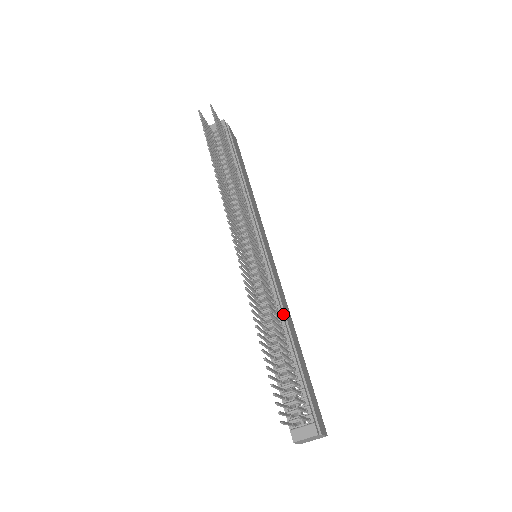
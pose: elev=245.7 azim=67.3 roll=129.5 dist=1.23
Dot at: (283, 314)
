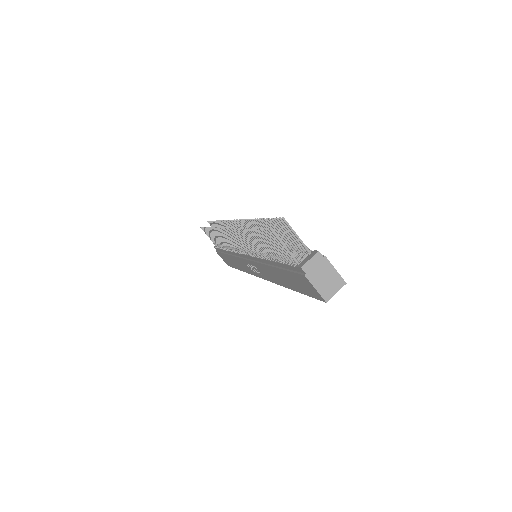
Dot at: occluded
